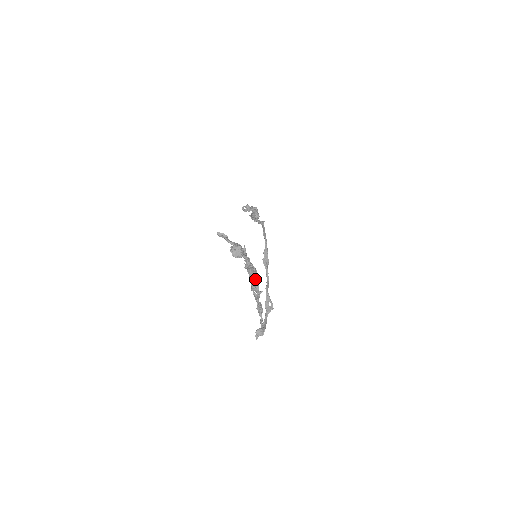
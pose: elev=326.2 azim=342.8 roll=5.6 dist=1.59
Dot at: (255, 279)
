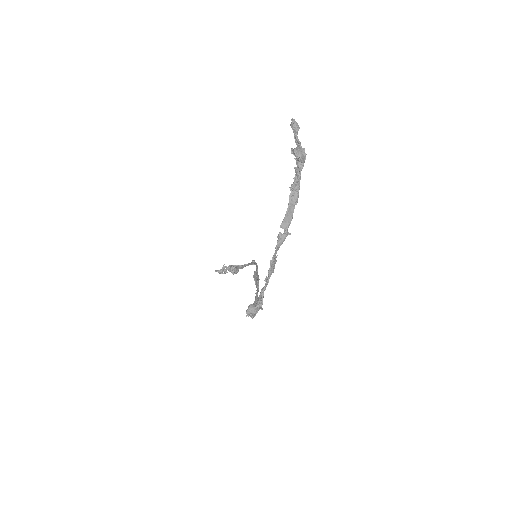
Dot at: (292, 210)
